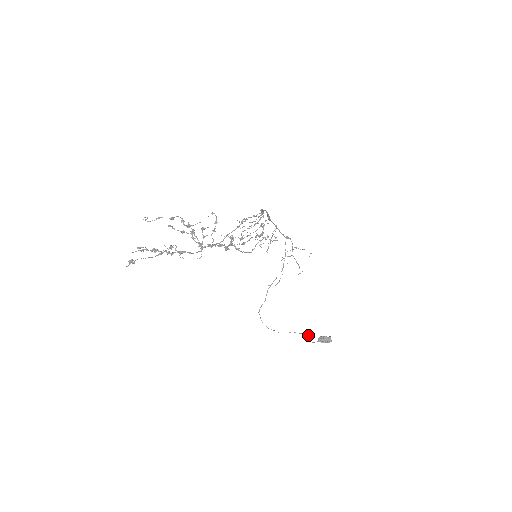
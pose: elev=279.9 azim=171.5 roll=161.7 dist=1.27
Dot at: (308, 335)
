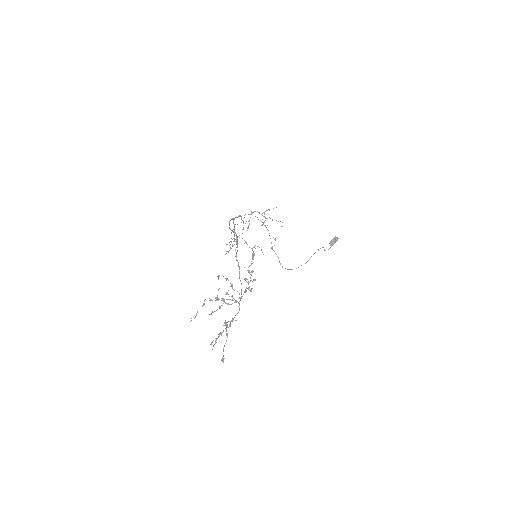
Dot at: occluded
